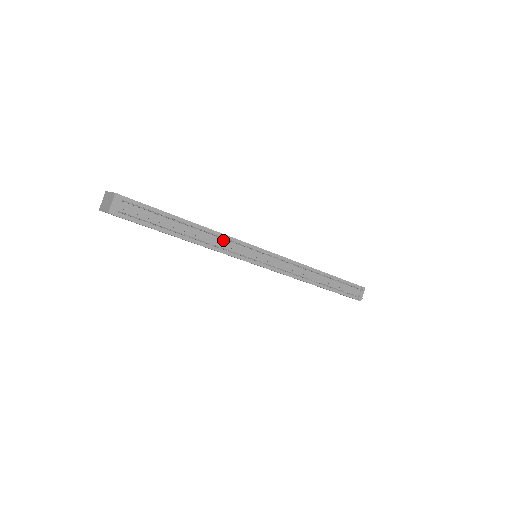
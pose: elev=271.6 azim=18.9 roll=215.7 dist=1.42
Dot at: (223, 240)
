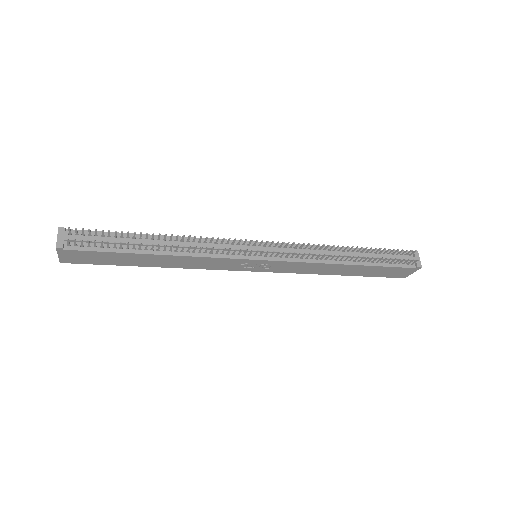
Dot at: (202, 244)
